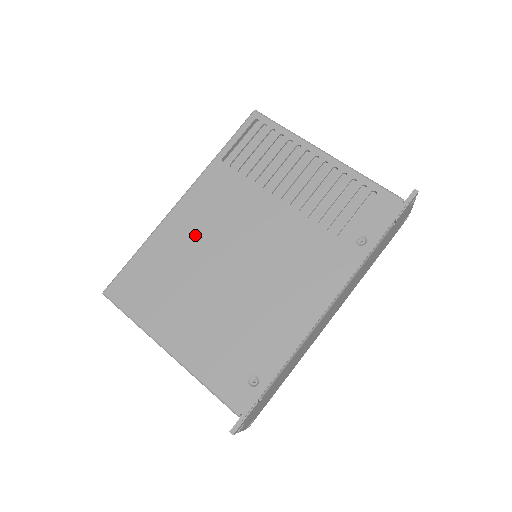
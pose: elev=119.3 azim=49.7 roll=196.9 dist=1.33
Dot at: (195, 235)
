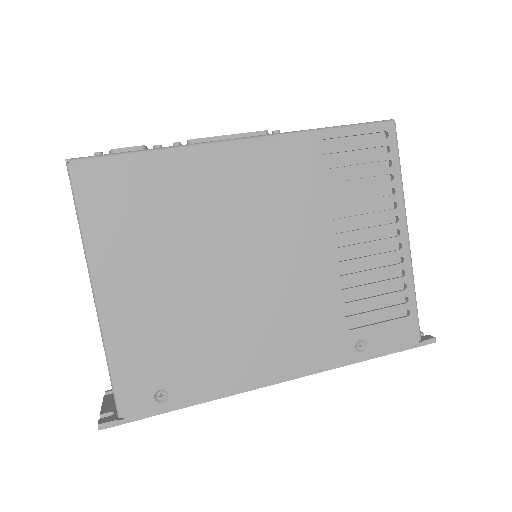
Dot at: (227, 196)
